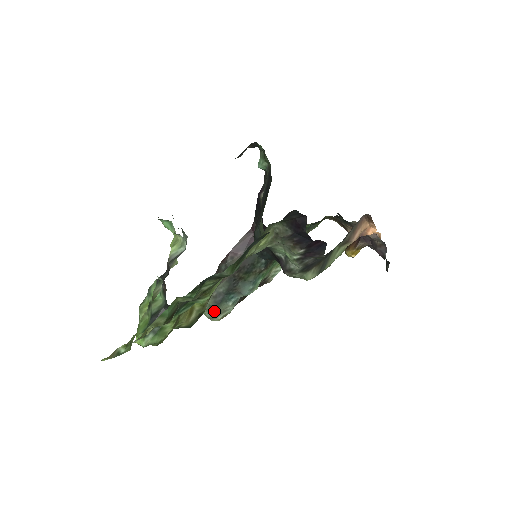
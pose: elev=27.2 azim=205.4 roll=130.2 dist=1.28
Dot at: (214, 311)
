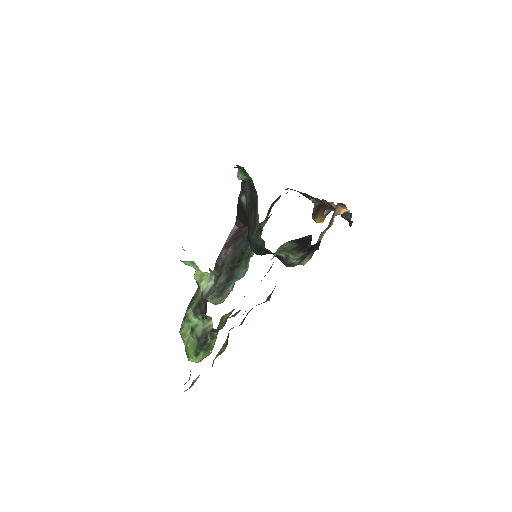
Dot at: (218, 298)
